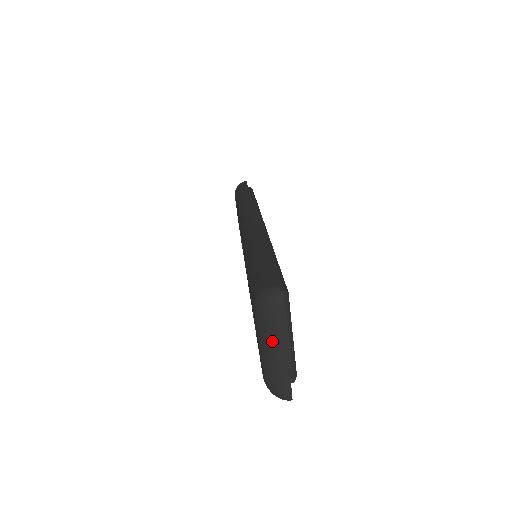
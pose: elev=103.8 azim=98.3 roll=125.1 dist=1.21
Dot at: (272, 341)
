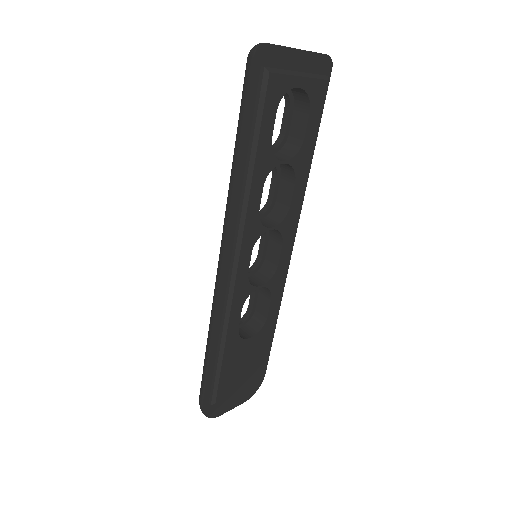
Dot at: occluded
